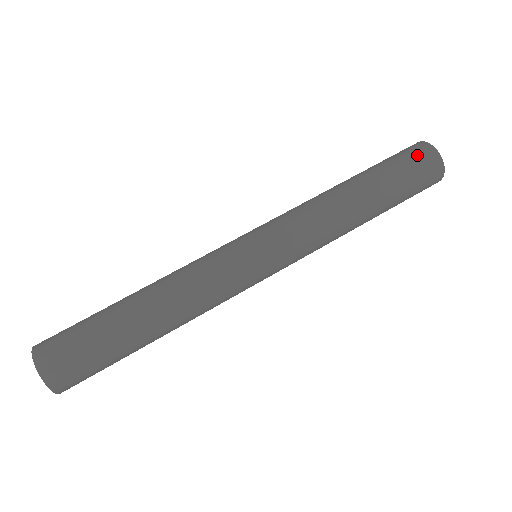
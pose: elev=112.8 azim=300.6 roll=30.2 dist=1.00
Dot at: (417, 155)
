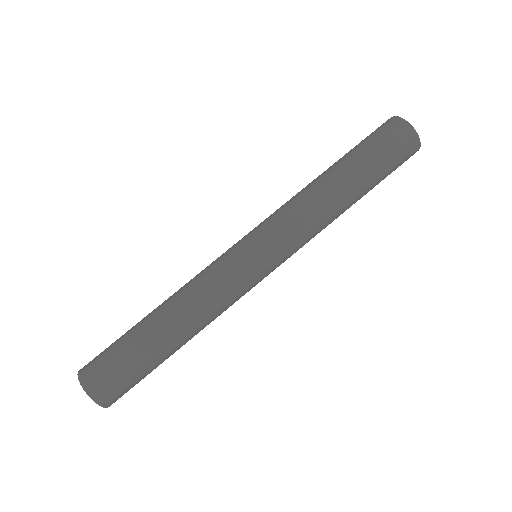
Dot at: (404, 149)
